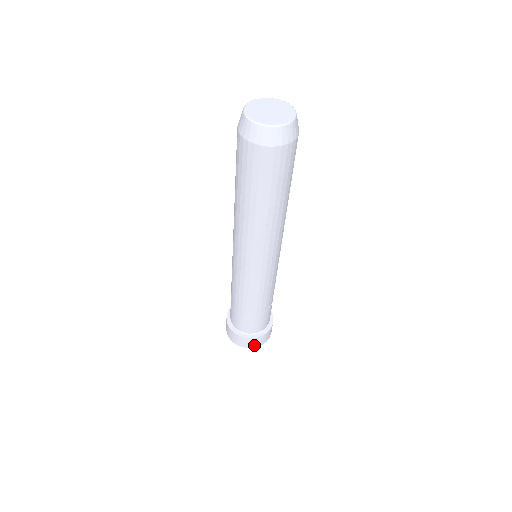
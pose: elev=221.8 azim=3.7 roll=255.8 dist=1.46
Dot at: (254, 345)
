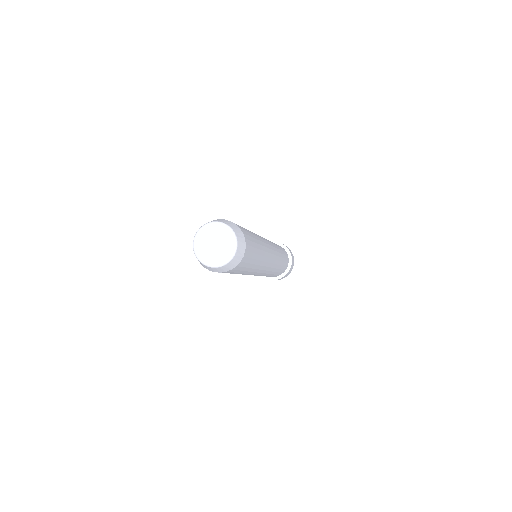
Dot at: occluded
